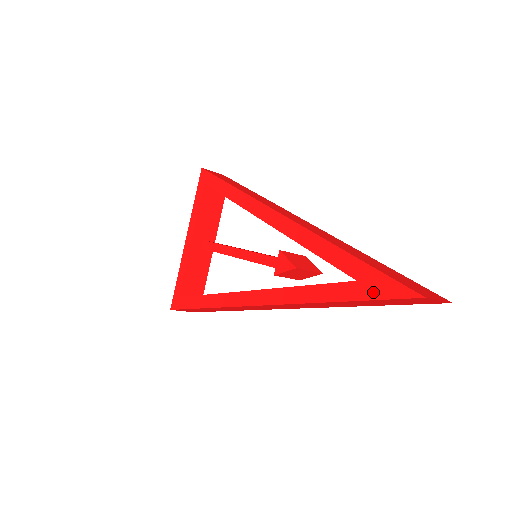
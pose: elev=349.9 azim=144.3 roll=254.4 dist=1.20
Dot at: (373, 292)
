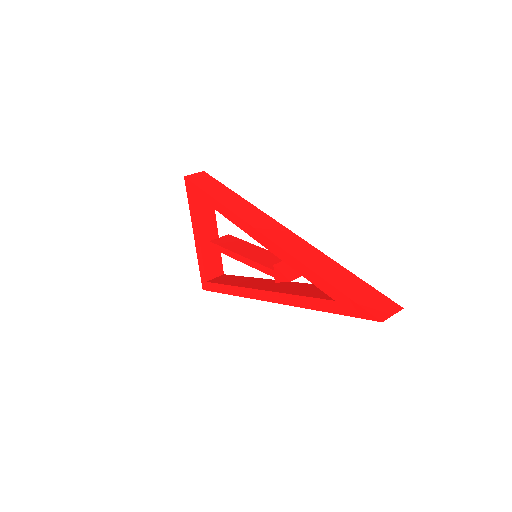
Dot at: (348, 311)
